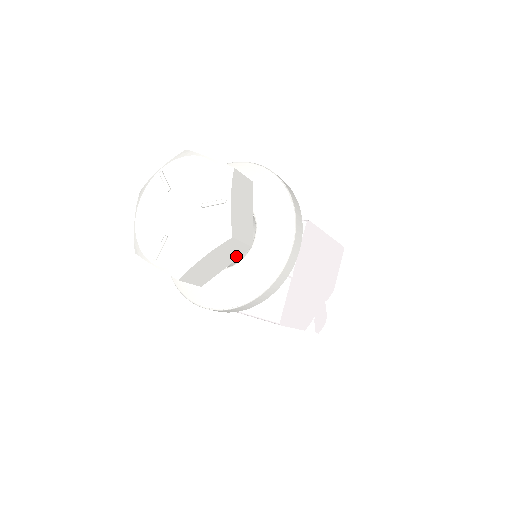
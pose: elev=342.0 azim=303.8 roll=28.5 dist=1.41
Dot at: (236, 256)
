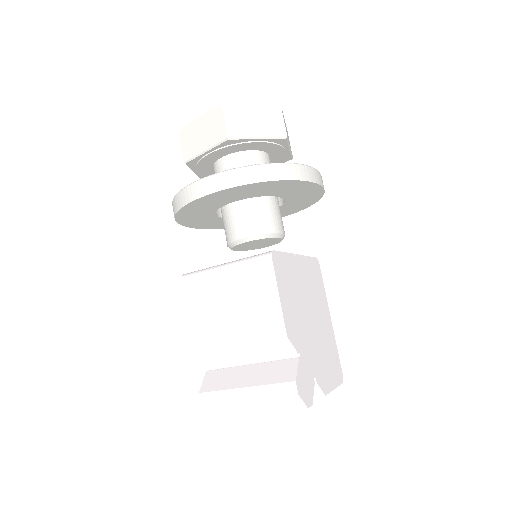
Dot at: (272, 133)
